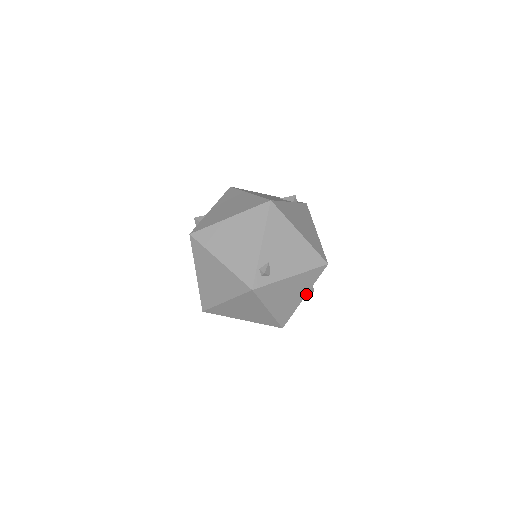
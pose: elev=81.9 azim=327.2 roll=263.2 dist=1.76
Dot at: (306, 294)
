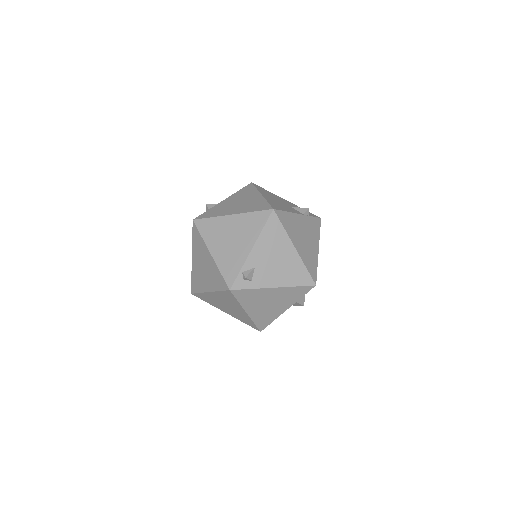
Dot at: (289, 307)
